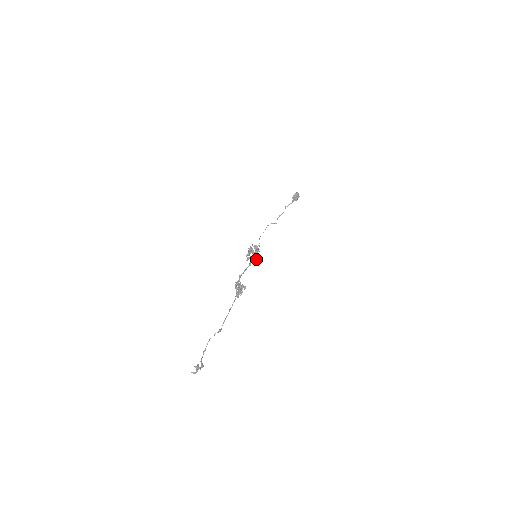
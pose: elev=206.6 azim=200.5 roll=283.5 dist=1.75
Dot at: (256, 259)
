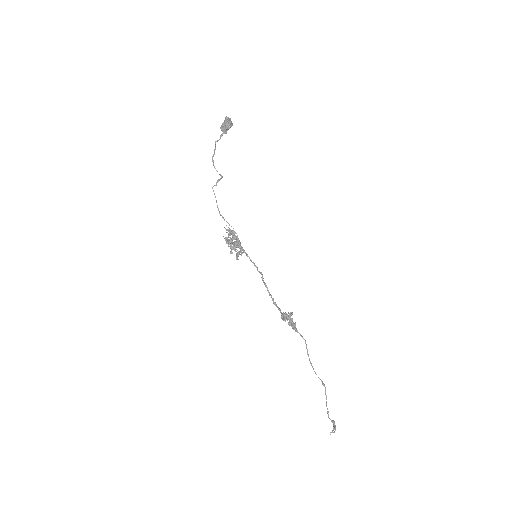
Dot at: occluded
